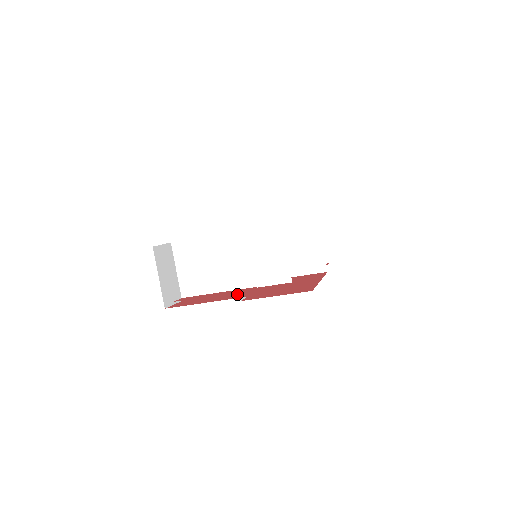
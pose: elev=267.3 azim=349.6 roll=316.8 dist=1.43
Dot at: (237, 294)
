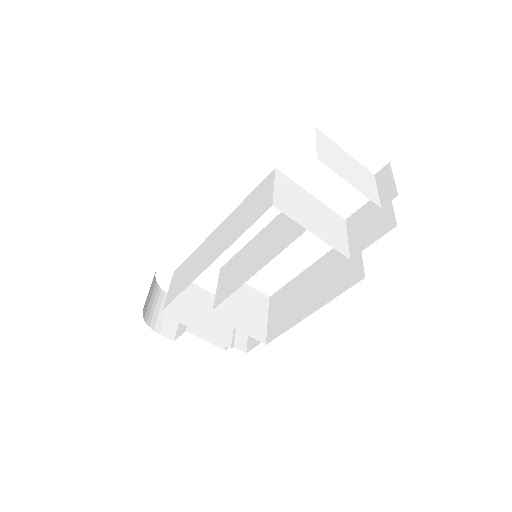
Dot at: occluded
